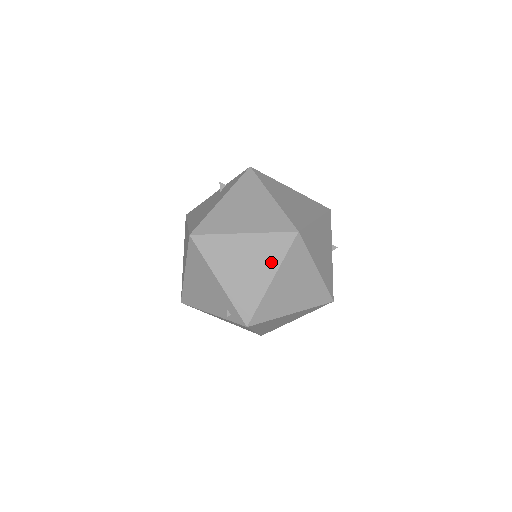
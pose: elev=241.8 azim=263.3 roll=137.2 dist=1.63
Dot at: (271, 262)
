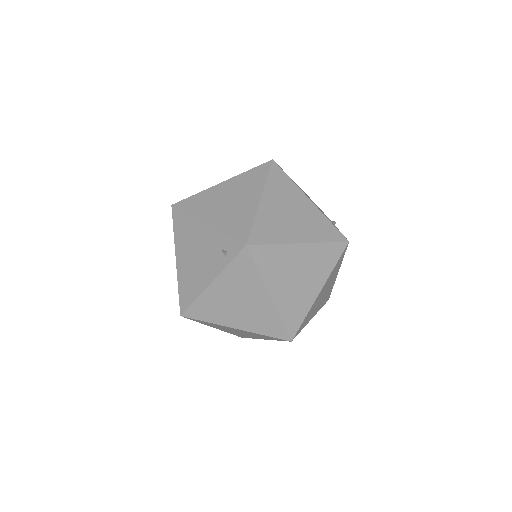
Dot at: (255, 188)
